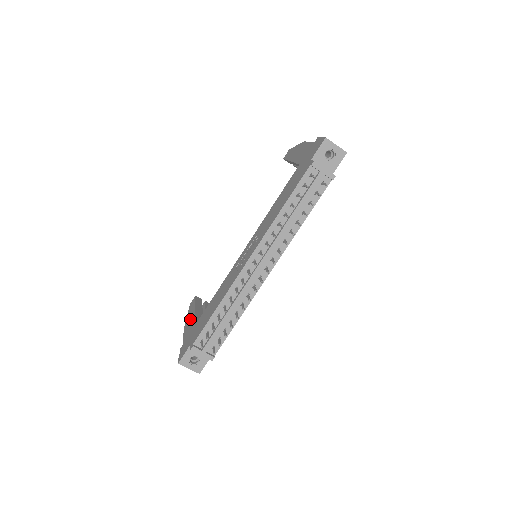
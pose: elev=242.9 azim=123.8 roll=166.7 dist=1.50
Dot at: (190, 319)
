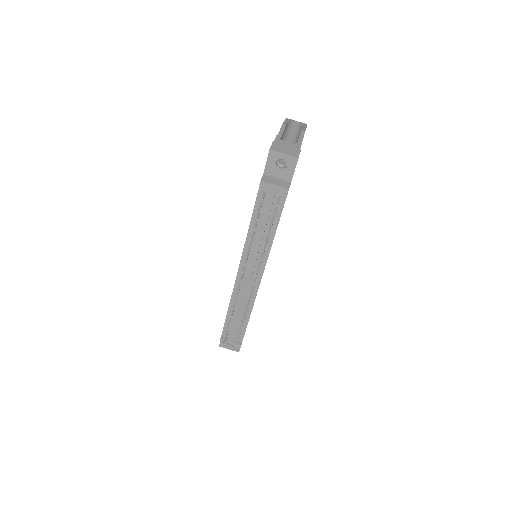
Dot at: occluded
